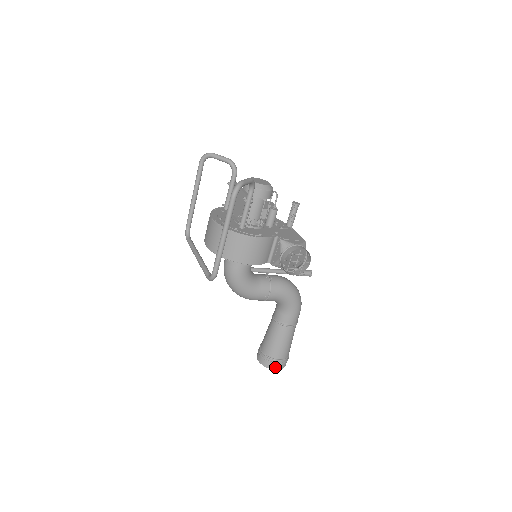
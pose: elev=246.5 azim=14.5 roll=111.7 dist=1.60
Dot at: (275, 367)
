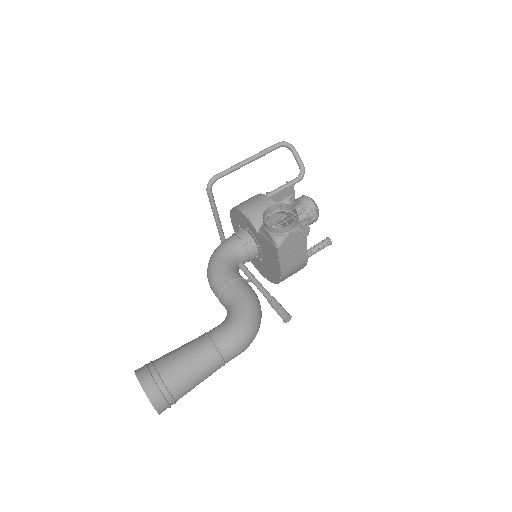
Dot at: (141, 375)
